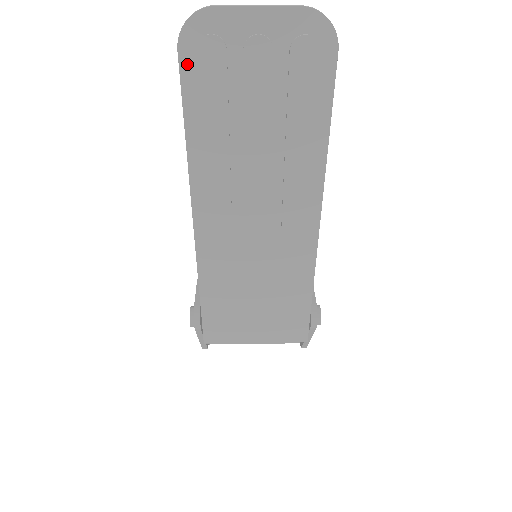
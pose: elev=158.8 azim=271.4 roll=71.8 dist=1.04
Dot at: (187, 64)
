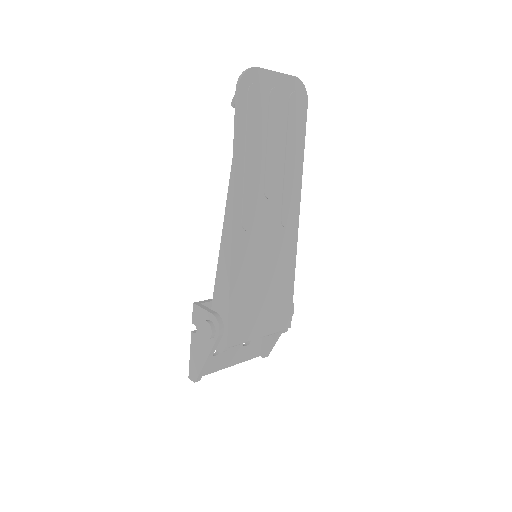
Dot at: (242, 100)
